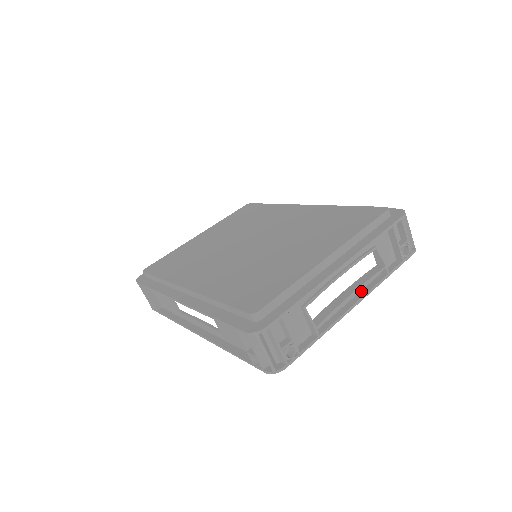
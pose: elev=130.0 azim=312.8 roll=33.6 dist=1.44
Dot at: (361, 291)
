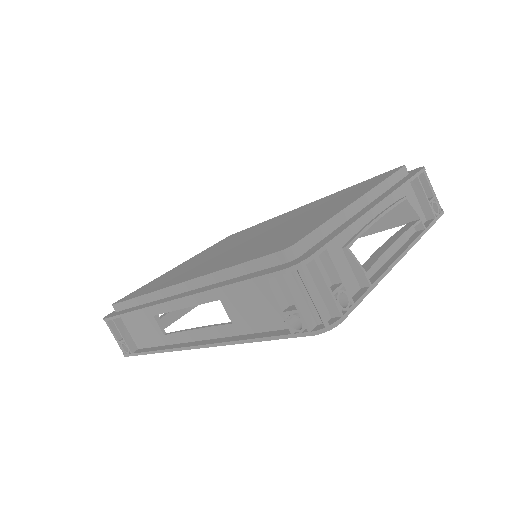
Dot at: (401, 247)
